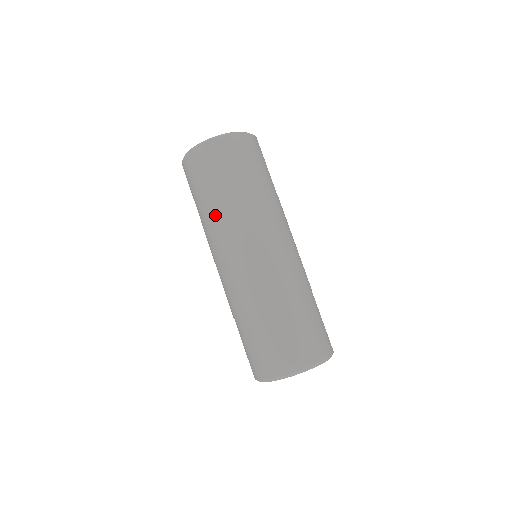
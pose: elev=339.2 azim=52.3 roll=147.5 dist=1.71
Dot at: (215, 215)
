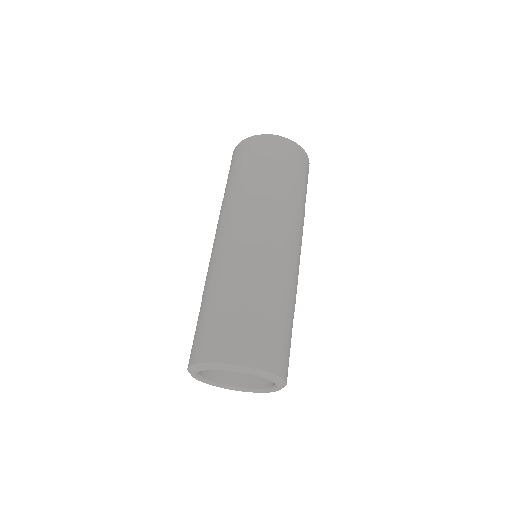
Dot at: (271, 191)
